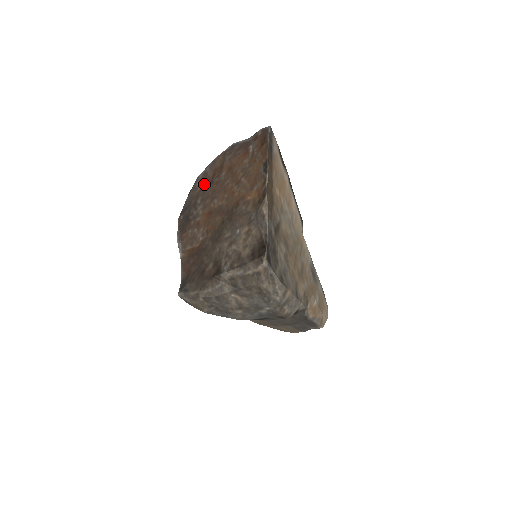
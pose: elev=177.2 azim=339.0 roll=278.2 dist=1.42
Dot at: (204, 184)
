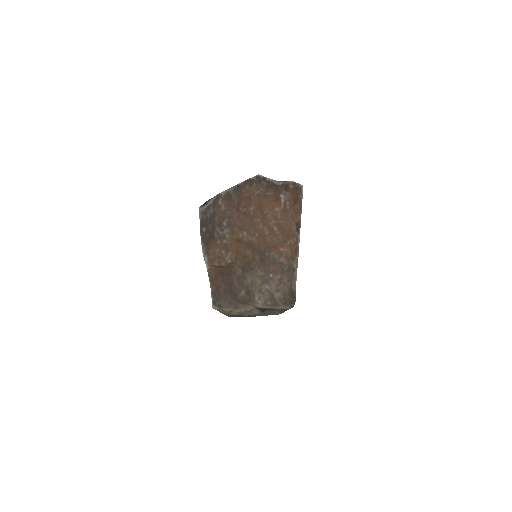
Dot at: (229, 207)
